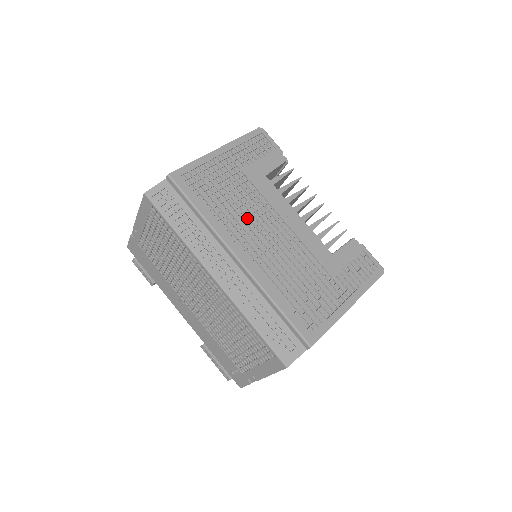
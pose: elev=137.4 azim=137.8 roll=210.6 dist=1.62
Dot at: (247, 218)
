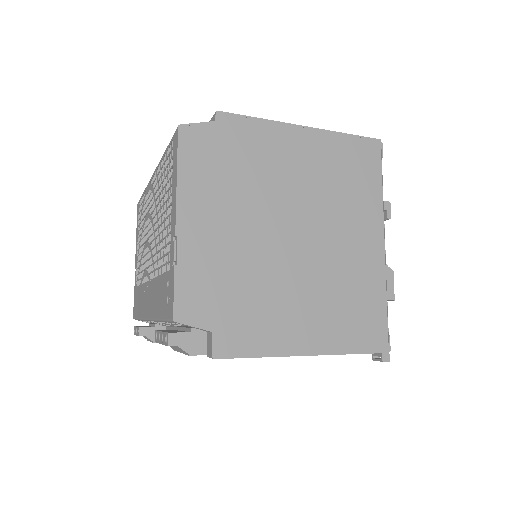
Dot at: occluded
